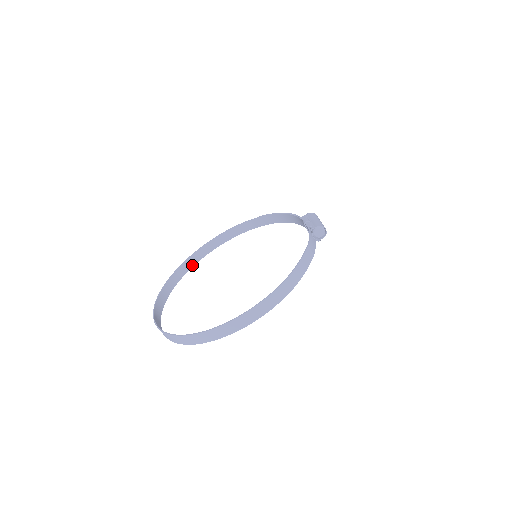
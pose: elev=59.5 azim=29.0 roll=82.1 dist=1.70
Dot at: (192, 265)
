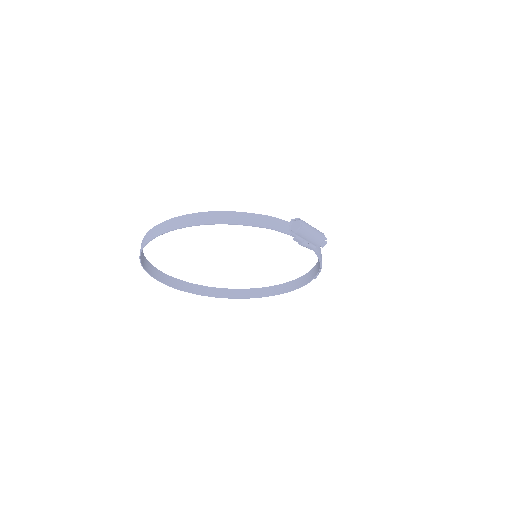
Dot at: (246, 297)
